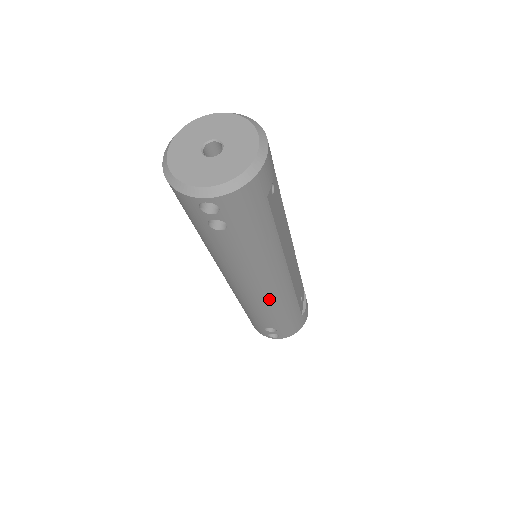
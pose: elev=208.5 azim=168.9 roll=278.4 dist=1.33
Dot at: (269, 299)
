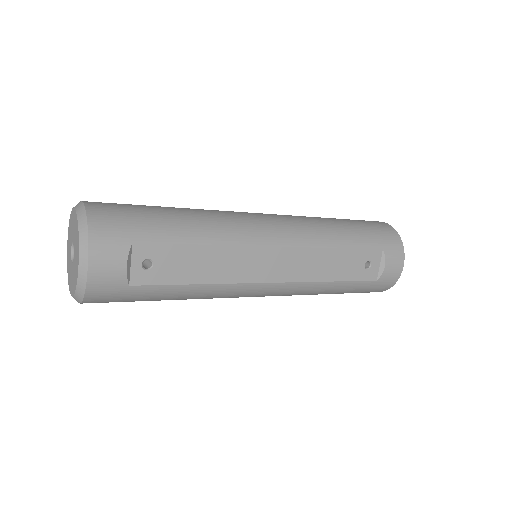
Dot at: (282, 295)
